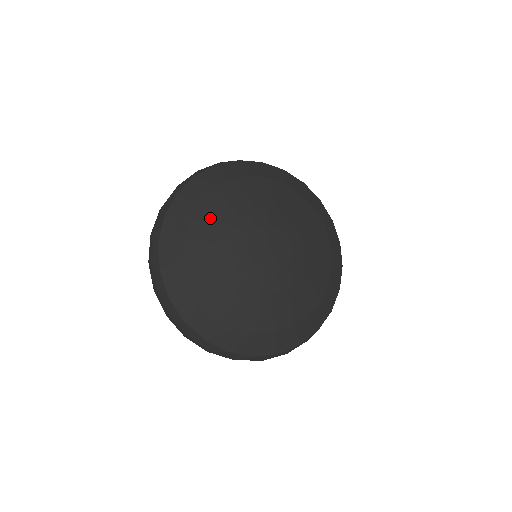
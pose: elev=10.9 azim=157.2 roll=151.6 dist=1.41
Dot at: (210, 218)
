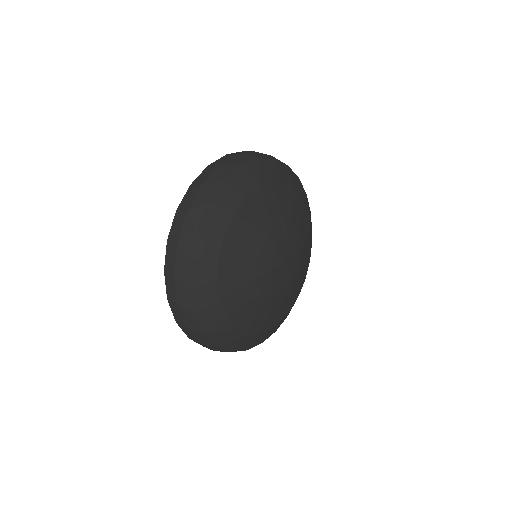
Dot at: (238, 302)
